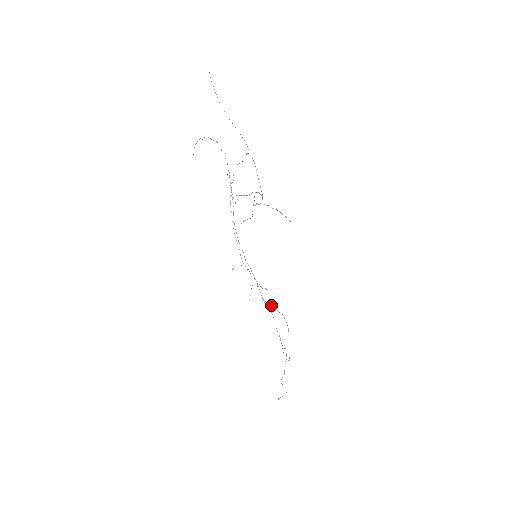
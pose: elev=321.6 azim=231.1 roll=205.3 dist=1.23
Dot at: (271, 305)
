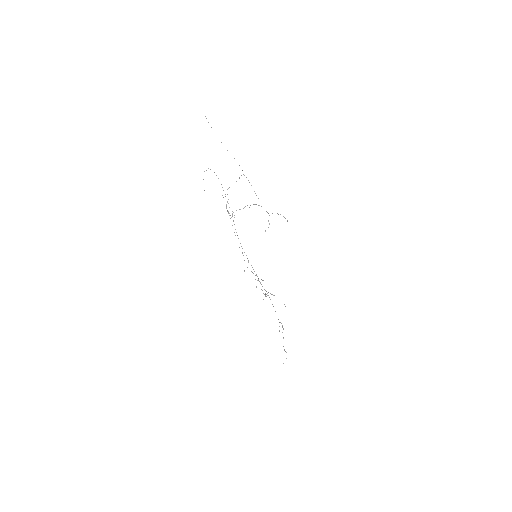
Dot at: occluded
